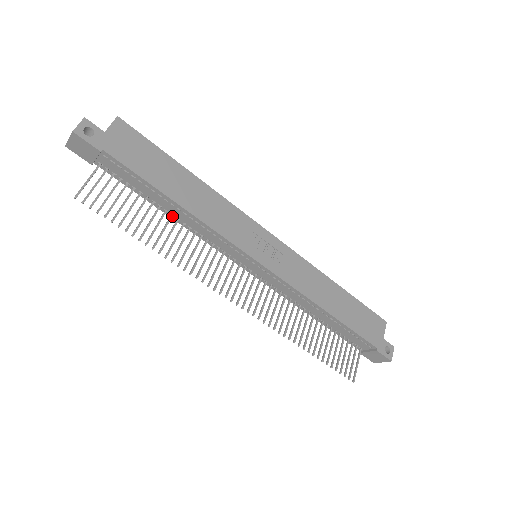
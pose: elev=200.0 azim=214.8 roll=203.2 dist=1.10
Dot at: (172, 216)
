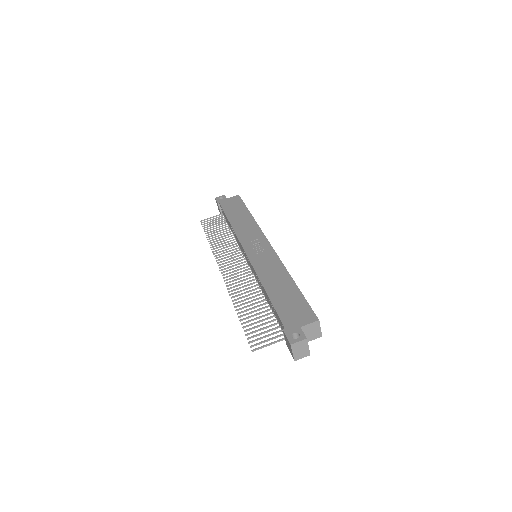
Dot at: (232, 233)
